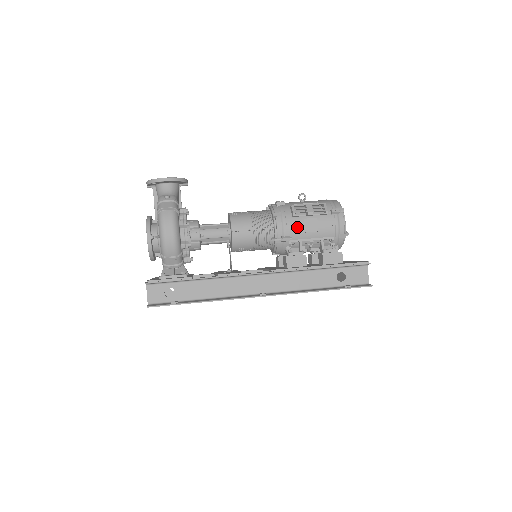
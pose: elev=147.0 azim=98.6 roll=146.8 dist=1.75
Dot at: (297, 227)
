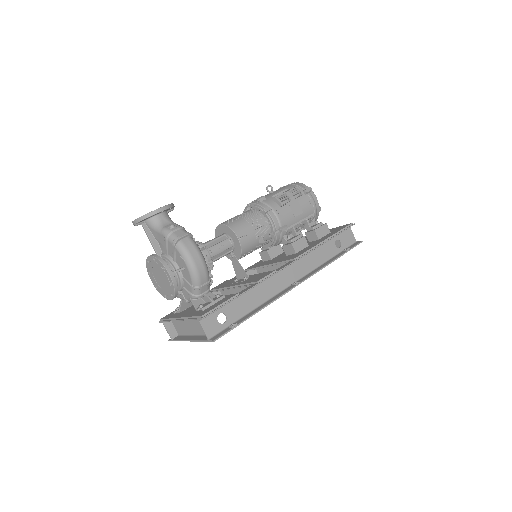
Dot at: (288, 215)
